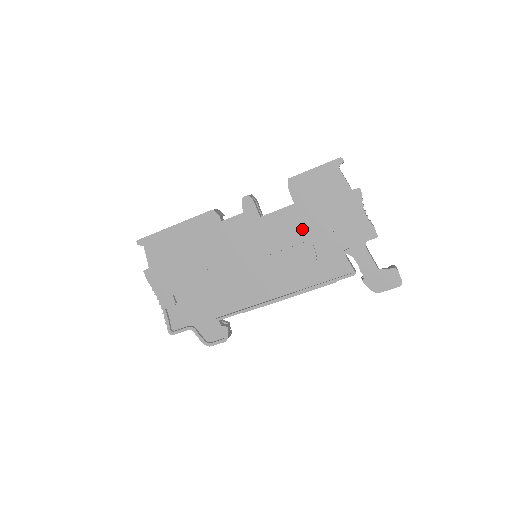
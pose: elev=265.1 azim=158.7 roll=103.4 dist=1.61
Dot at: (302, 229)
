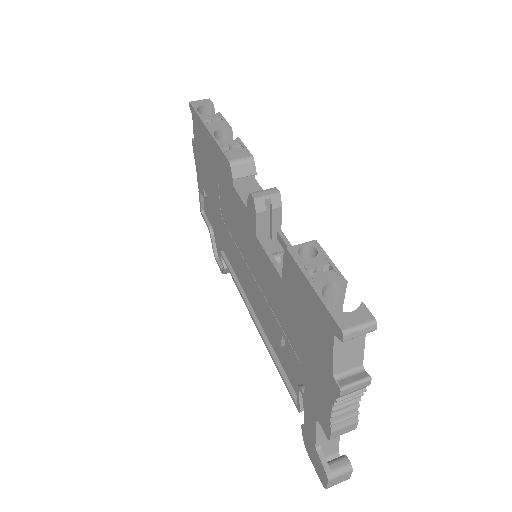
Dot at: (280, 309)
